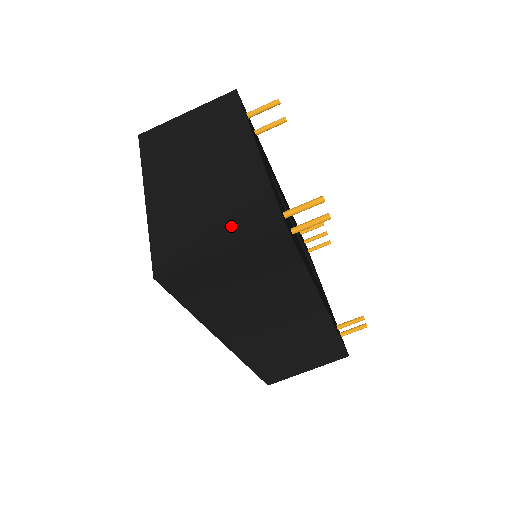
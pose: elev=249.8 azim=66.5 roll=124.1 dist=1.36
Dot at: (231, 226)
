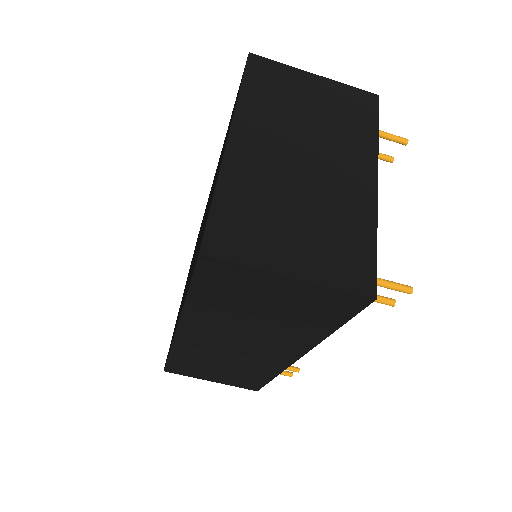
Dot at: (317, 257)
